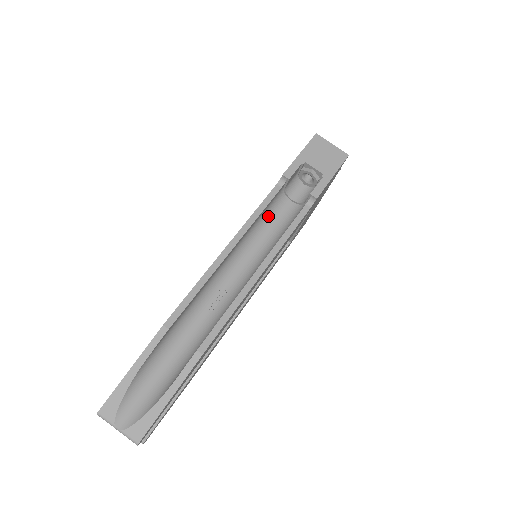
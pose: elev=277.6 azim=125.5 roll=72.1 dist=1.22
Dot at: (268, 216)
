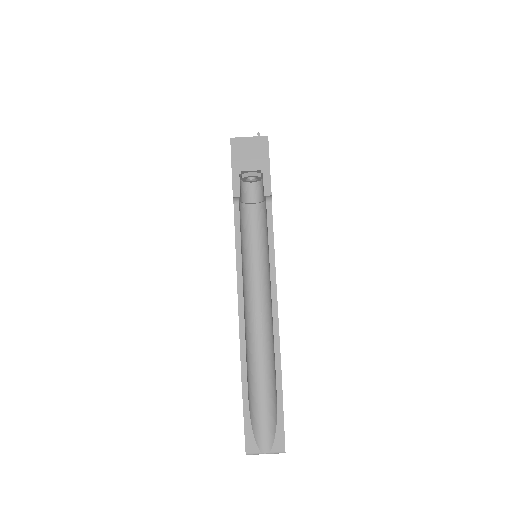
Dot at: (245, 232)
